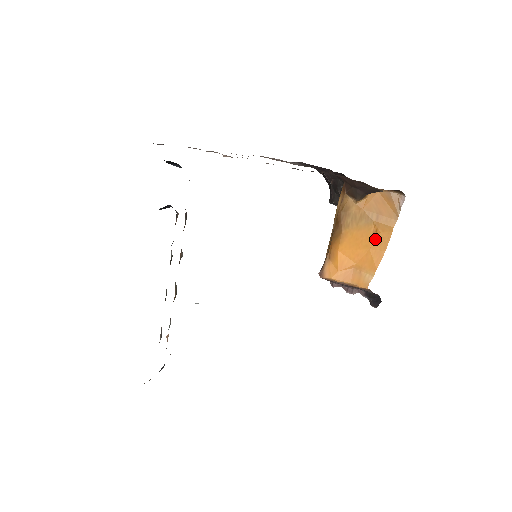
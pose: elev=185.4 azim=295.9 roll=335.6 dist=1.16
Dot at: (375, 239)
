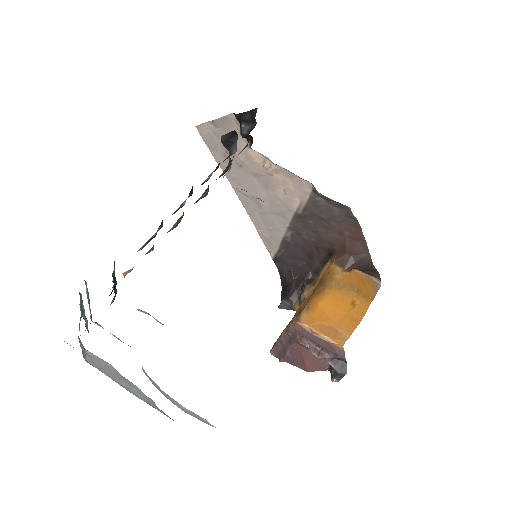
Dot at: (353, 307)
